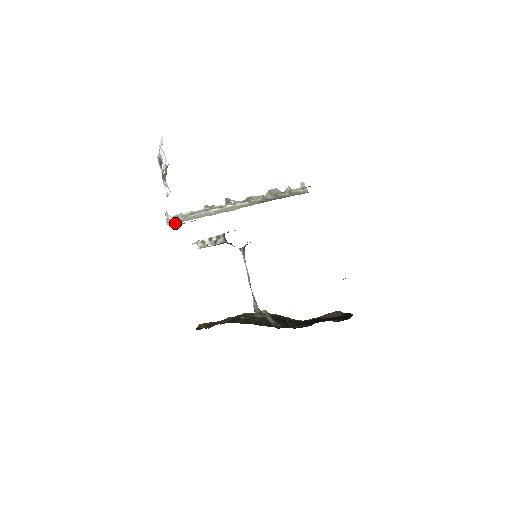
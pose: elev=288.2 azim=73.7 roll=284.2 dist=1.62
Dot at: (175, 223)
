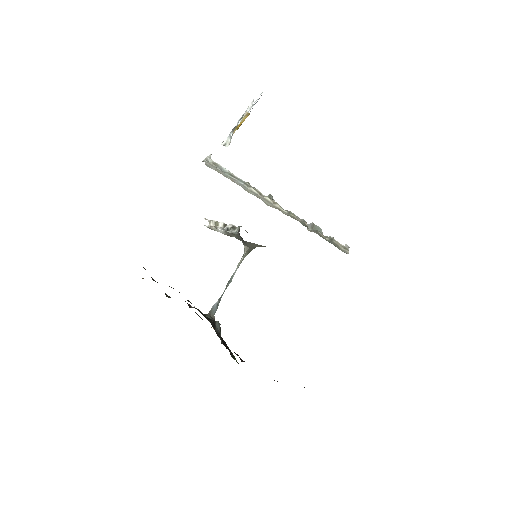
Dot at: (210, 167)
